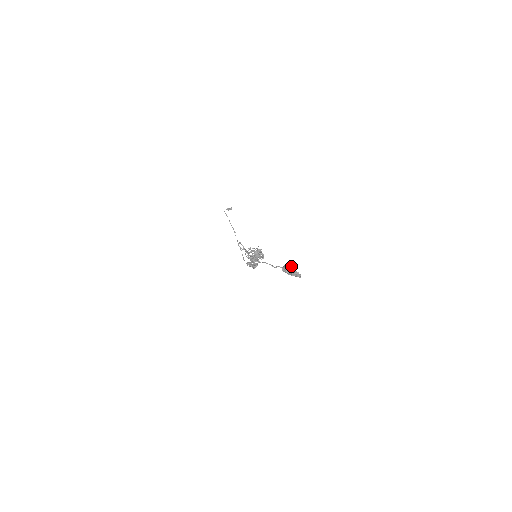
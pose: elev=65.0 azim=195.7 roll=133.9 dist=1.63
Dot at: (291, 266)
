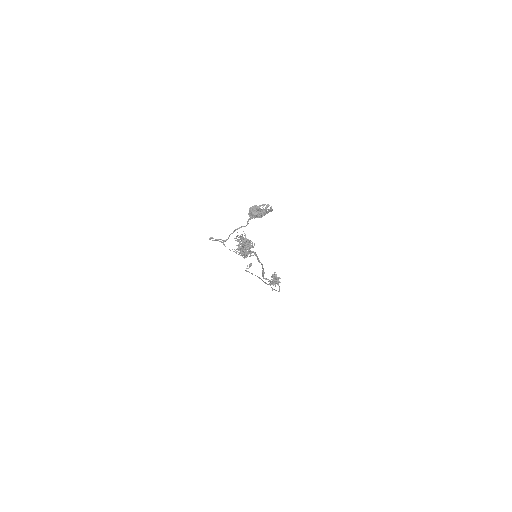
Dot at: (255, 205)
